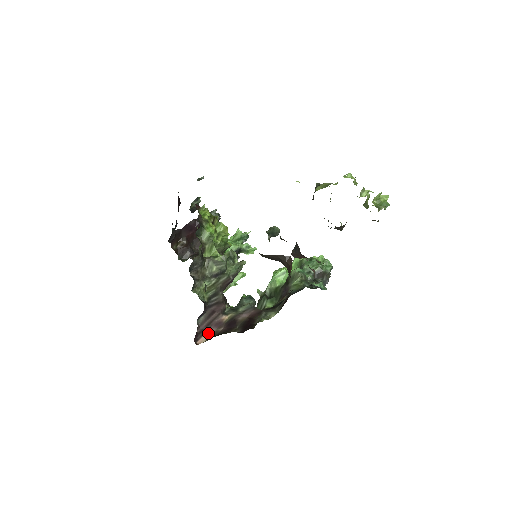
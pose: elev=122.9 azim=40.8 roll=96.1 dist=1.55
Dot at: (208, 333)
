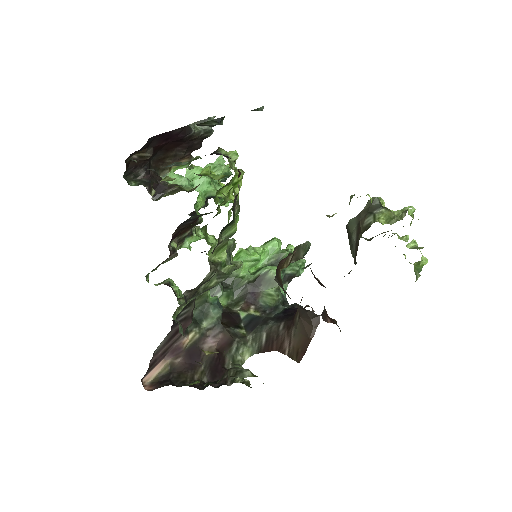
Dot at: (160, 365)
